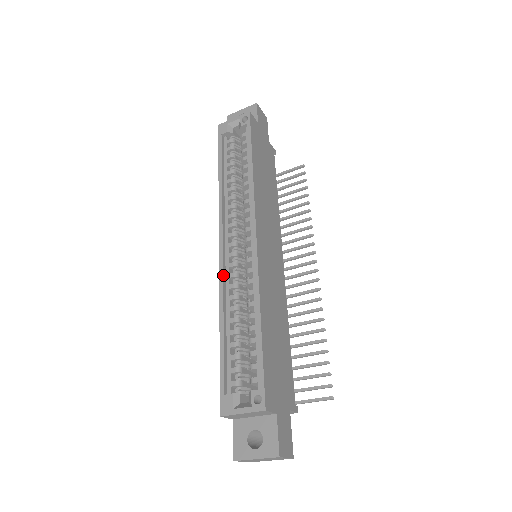
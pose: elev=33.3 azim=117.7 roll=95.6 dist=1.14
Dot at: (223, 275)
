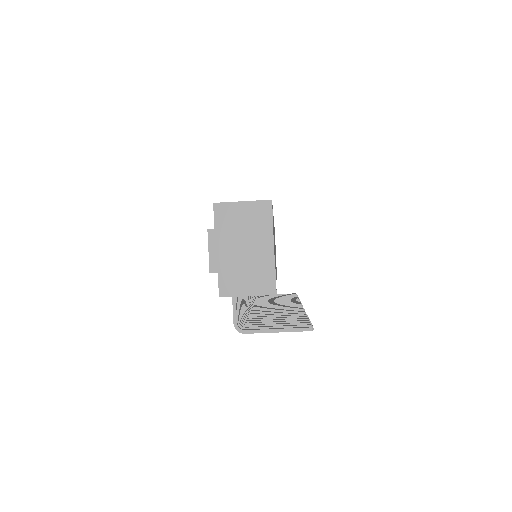
Dot at: occluded
